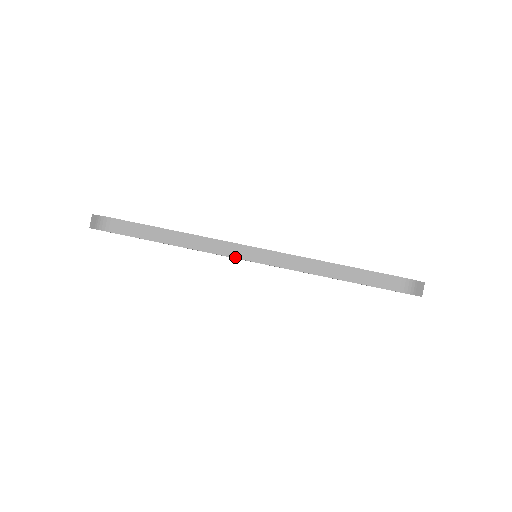
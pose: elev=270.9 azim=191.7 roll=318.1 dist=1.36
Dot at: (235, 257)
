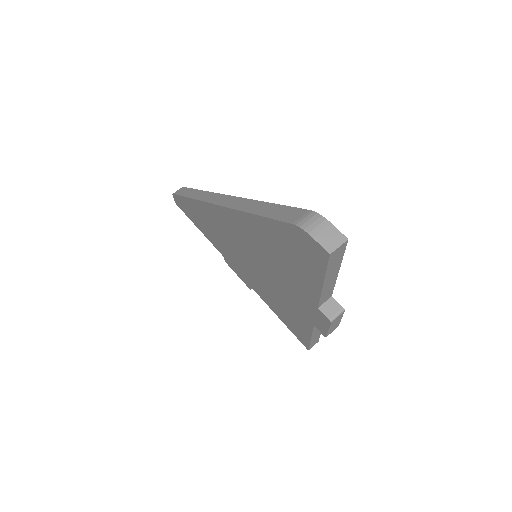
Dot at: (209, 202)
